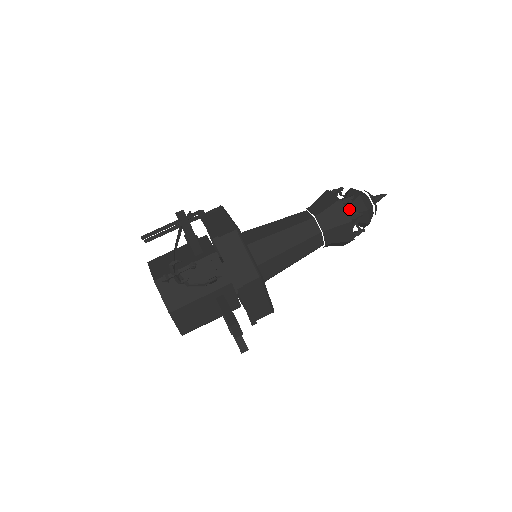
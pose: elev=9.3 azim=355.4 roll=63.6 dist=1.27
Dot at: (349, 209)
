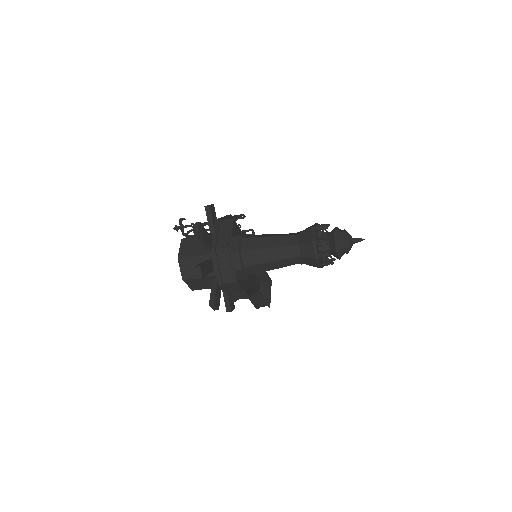
Dot at: occluded
